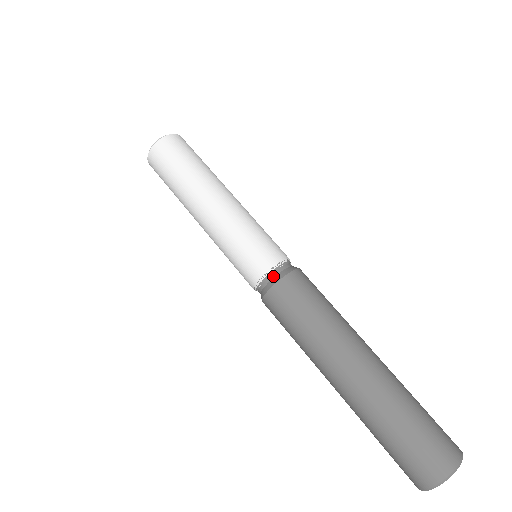
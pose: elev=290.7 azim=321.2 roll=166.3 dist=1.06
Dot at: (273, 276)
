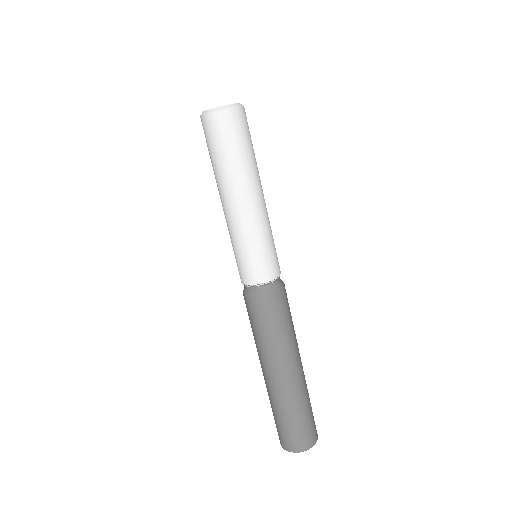
Dot at: (250, 289)
